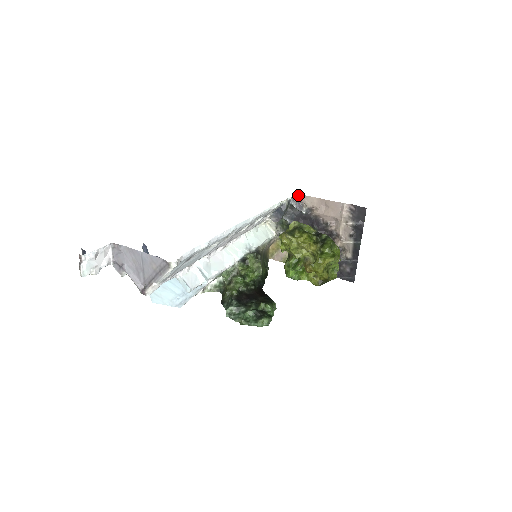
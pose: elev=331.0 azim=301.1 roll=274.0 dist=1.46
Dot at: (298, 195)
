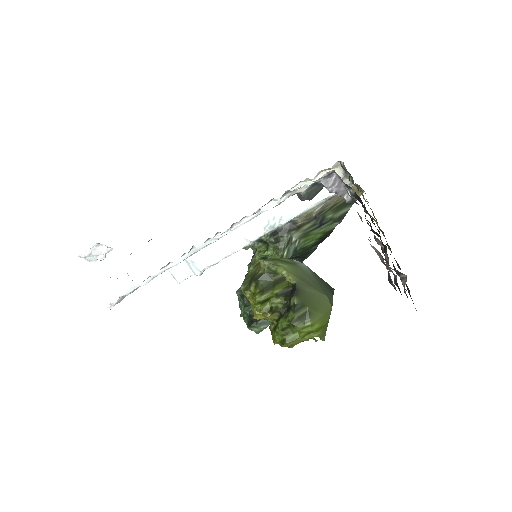
Dot at: (335, 172)
